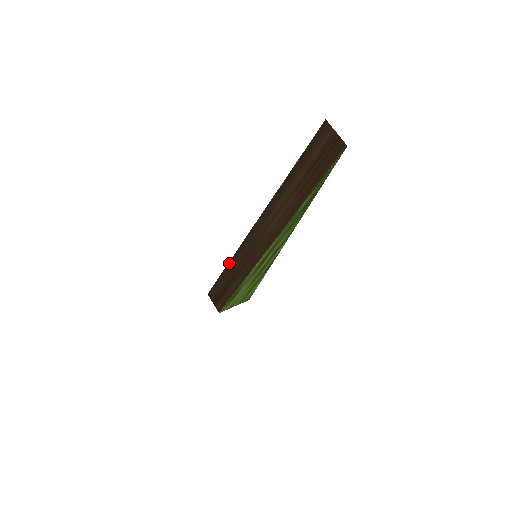
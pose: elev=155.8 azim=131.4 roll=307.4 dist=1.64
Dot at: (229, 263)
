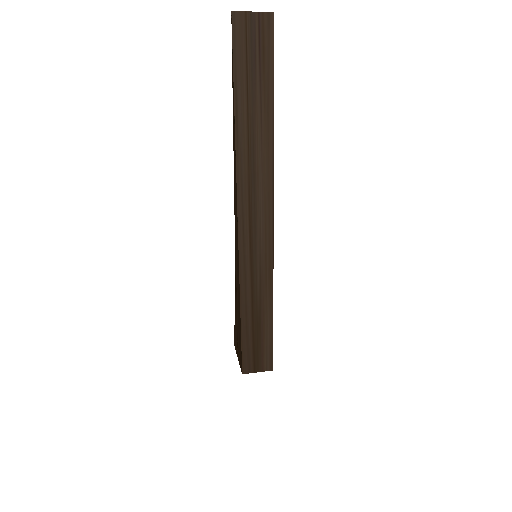
Dot at: (241, 298)
